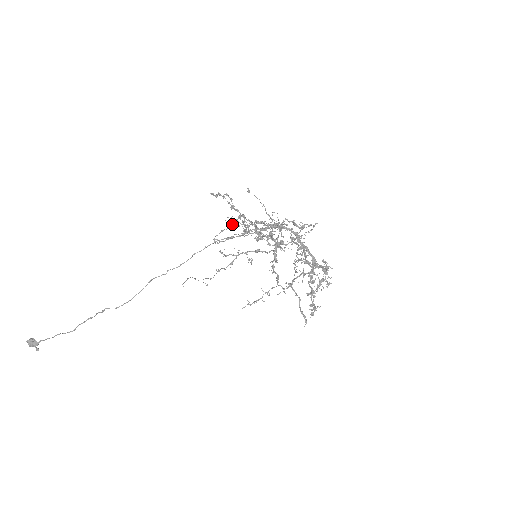
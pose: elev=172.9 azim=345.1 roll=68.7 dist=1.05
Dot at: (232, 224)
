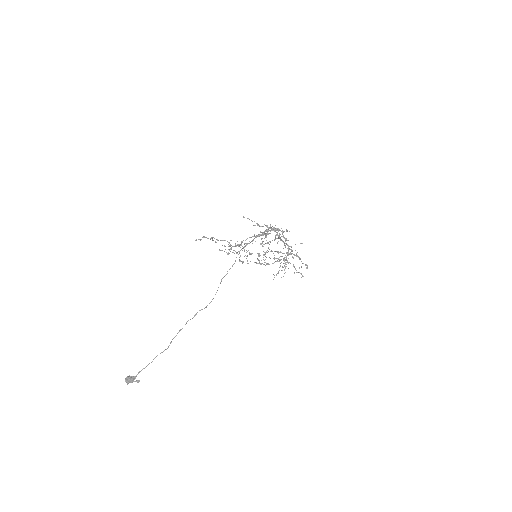
Dot at: (229, 246)
